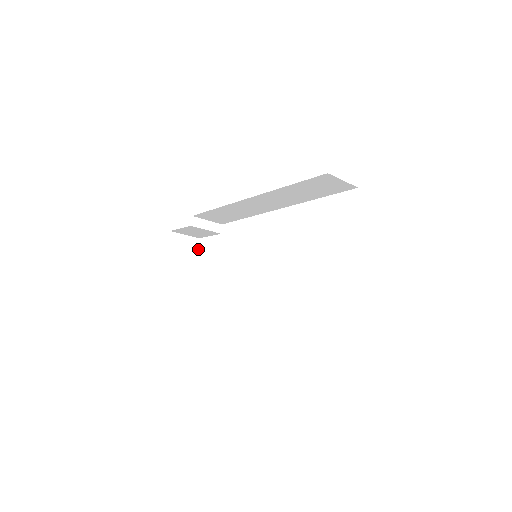
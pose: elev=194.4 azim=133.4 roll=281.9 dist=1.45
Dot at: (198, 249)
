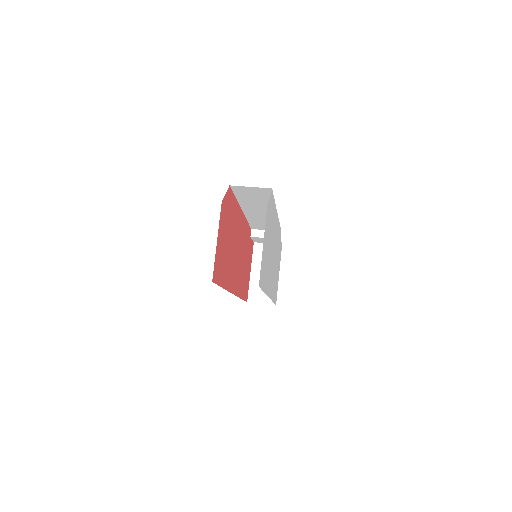
Dot at: occluded
